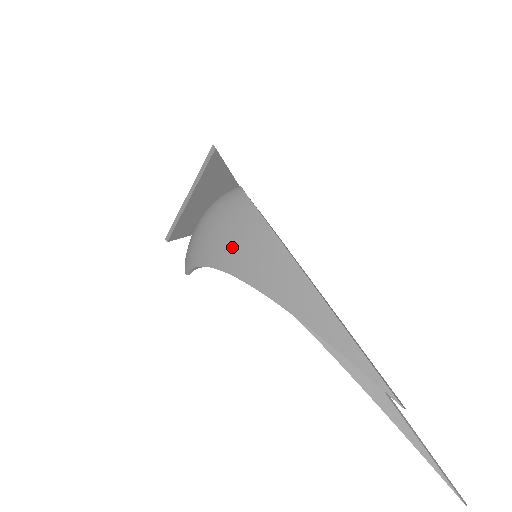
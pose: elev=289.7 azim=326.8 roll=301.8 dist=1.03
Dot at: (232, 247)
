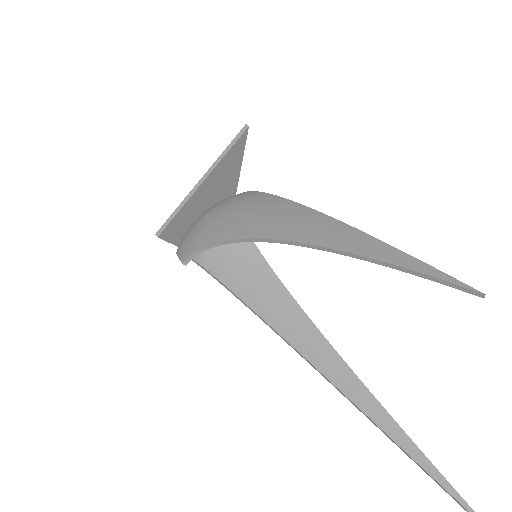
Dot at: (252, 219)
